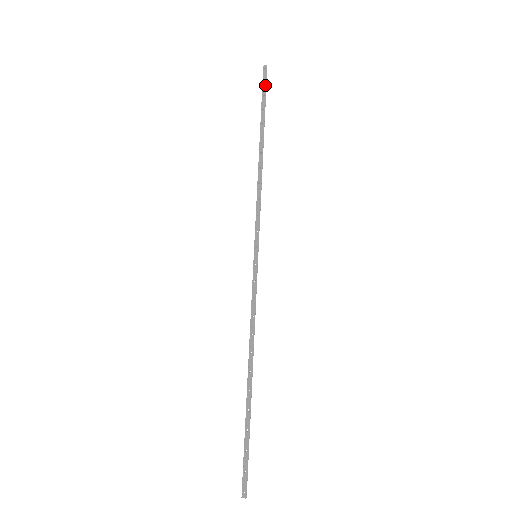
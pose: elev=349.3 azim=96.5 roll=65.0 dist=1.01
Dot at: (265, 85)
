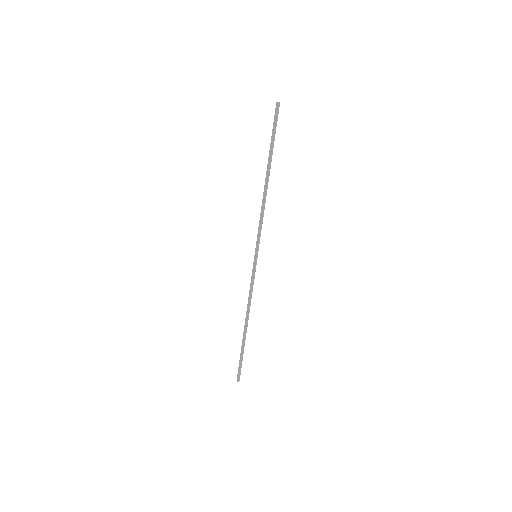
Dot at: (275, 122)
